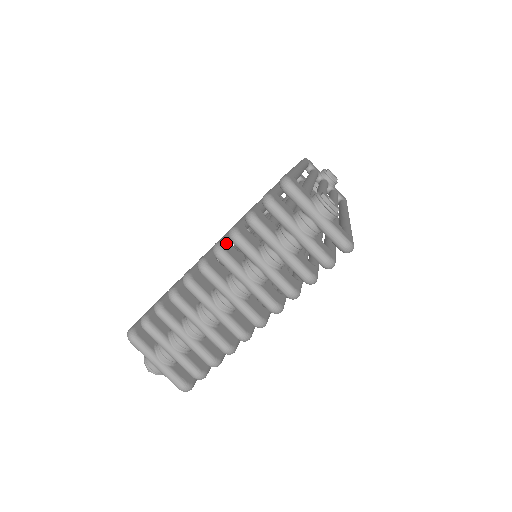
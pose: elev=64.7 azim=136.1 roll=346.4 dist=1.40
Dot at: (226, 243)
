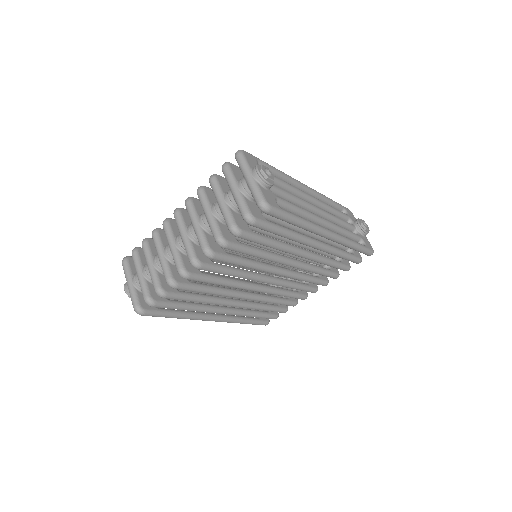
Dot at: occluded
